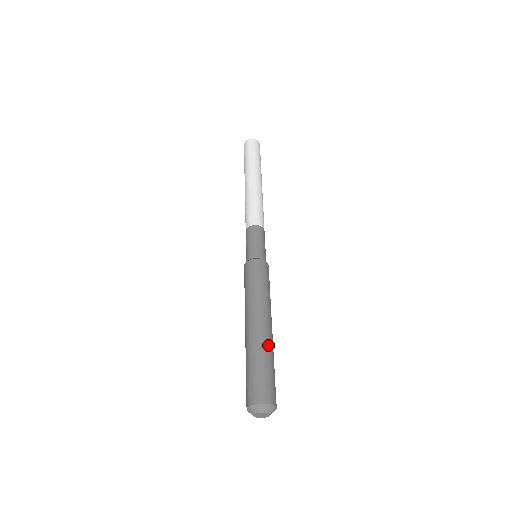
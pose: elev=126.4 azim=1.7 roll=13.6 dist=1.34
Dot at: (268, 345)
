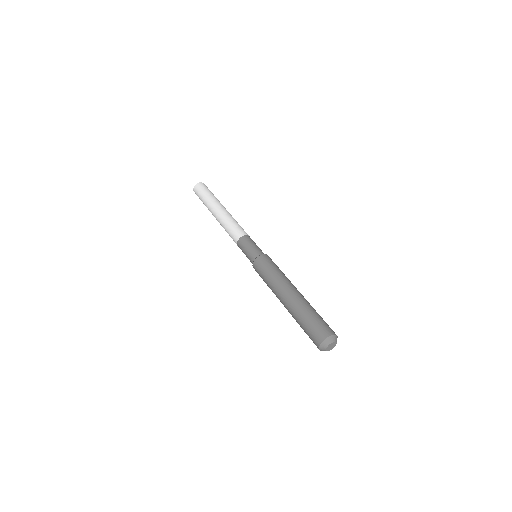
Dot at: (299, 305)
